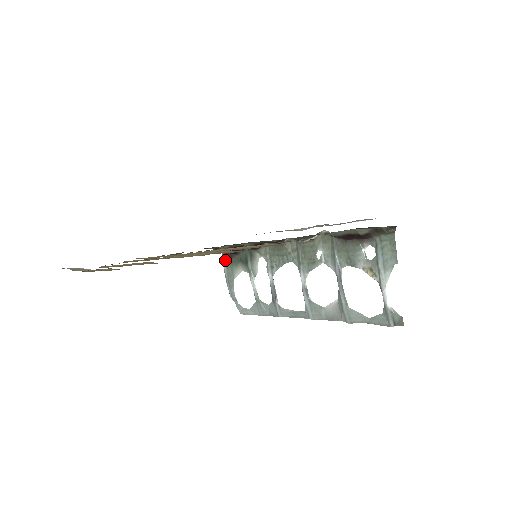
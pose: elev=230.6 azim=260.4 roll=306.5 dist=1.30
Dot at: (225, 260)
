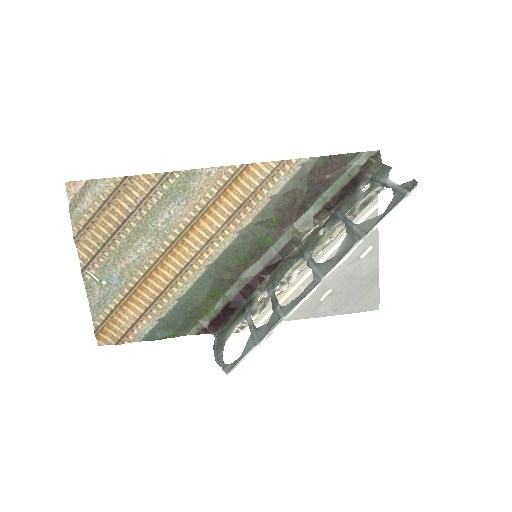
Dot at: (217, 337)
